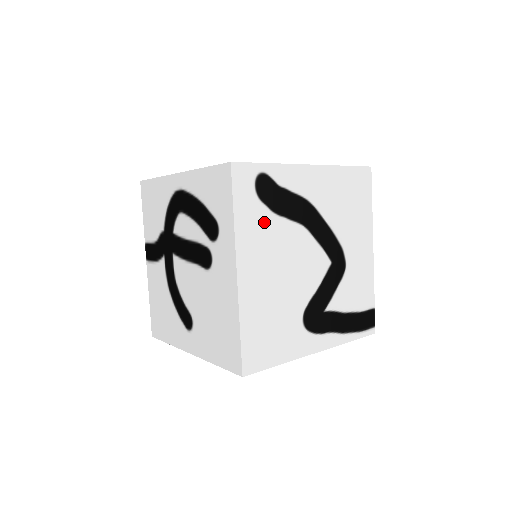
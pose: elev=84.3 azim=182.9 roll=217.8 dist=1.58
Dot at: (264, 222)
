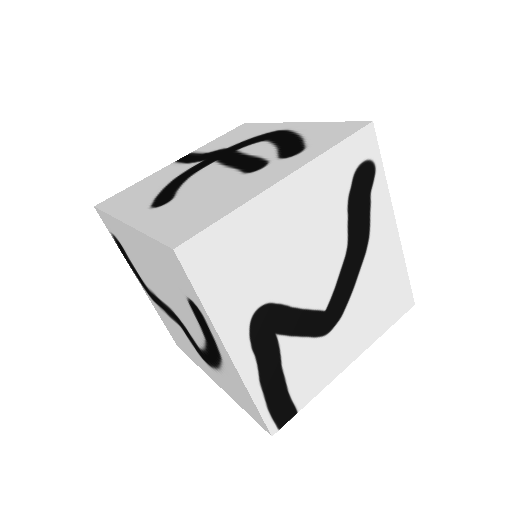
Dot at: (337, 191)
